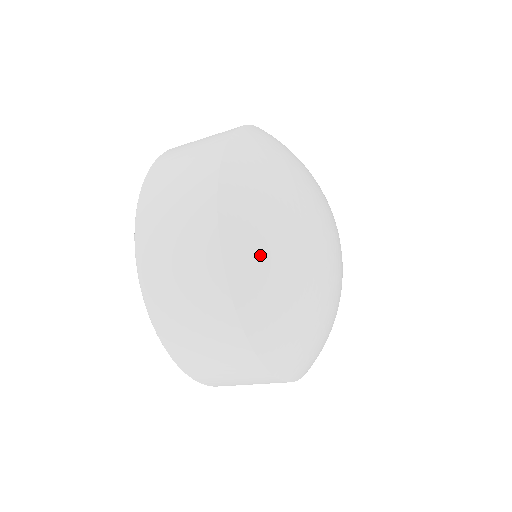
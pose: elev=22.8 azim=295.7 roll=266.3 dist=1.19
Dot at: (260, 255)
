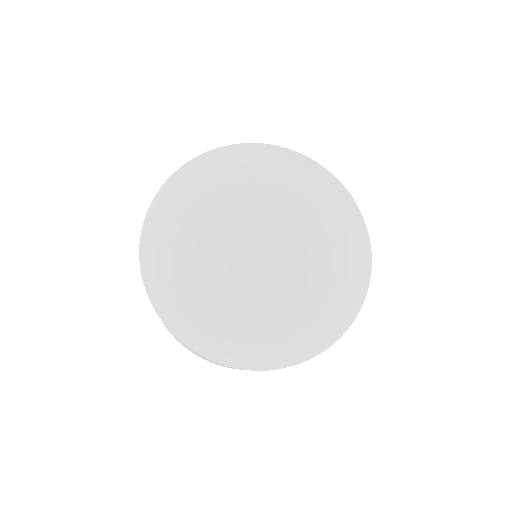
Dot at: (162, 263)
